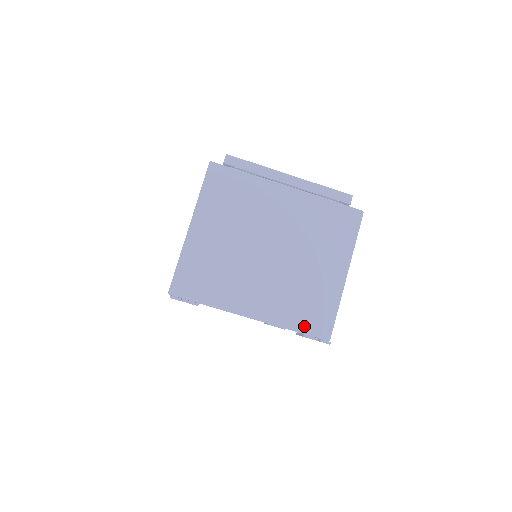
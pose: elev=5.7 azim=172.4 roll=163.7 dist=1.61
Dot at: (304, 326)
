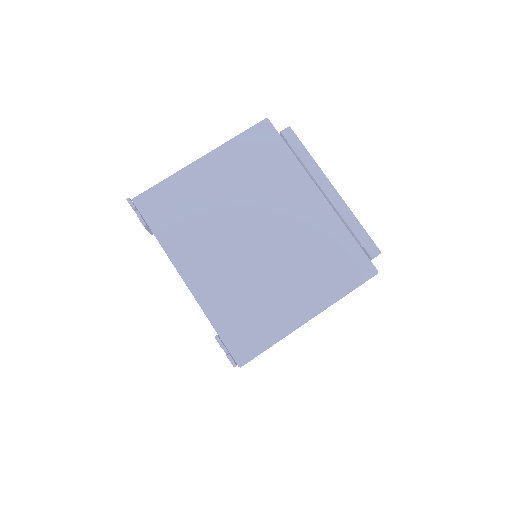
Dot at: (227, 331)
